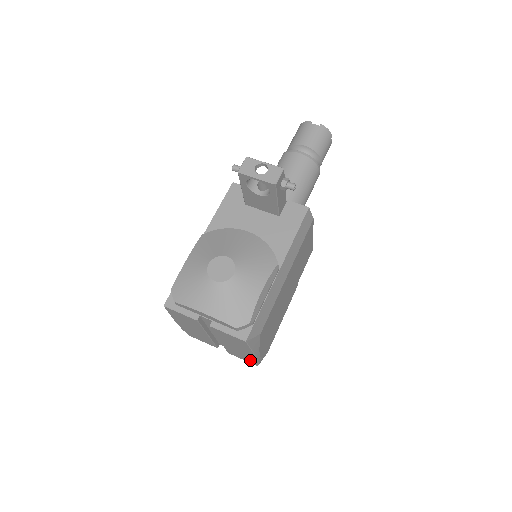
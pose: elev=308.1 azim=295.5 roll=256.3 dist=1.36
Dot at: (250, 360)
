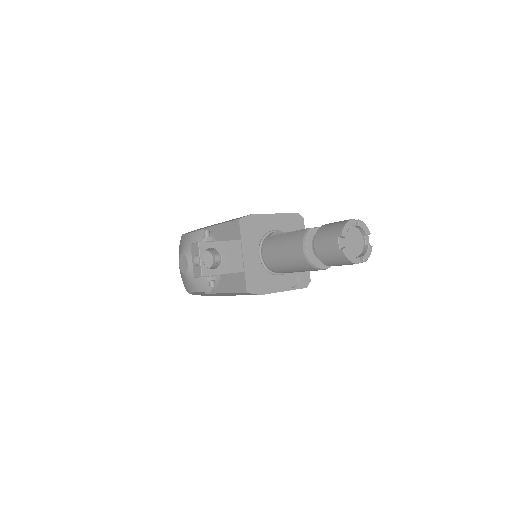
Dot at: occluded
